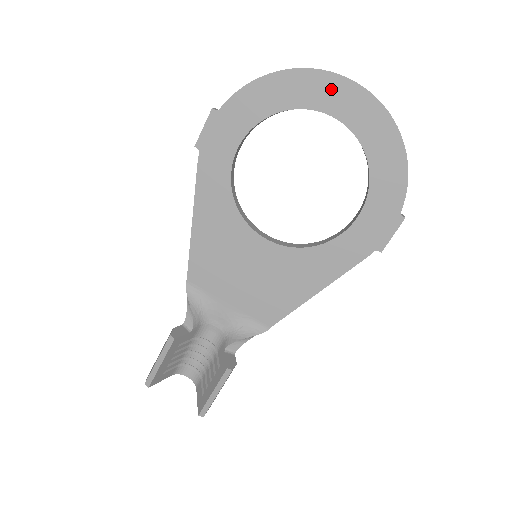
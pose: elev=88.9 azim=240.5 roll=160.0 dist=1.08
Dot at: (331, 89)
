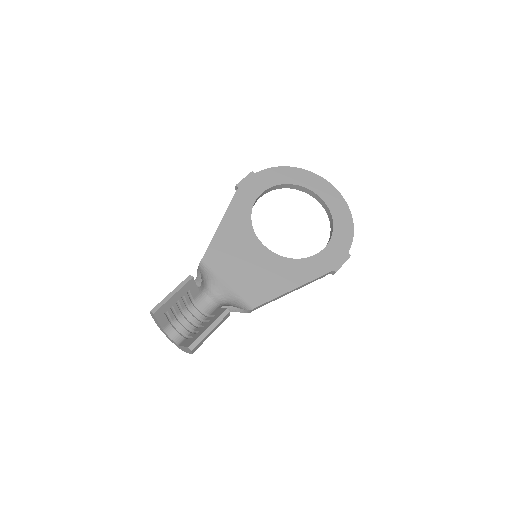
Dot at: (318, 182)
